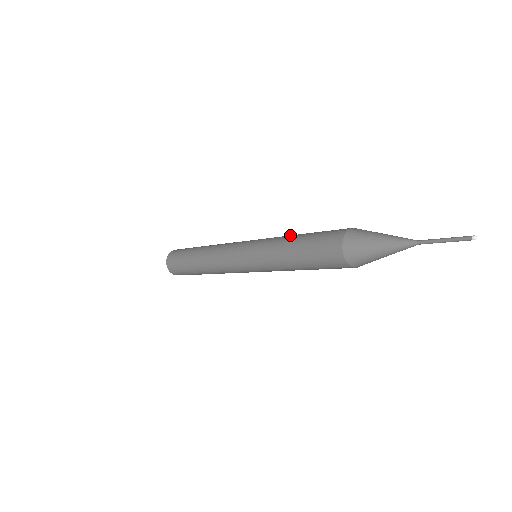
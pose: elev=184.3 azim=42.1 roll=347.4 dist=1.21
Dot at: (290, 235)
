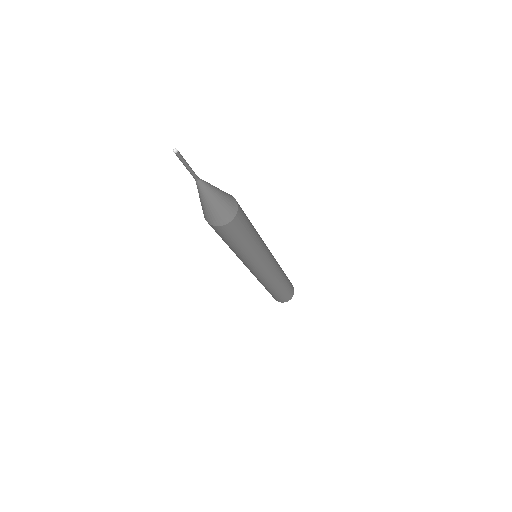
Dot at: occluded
